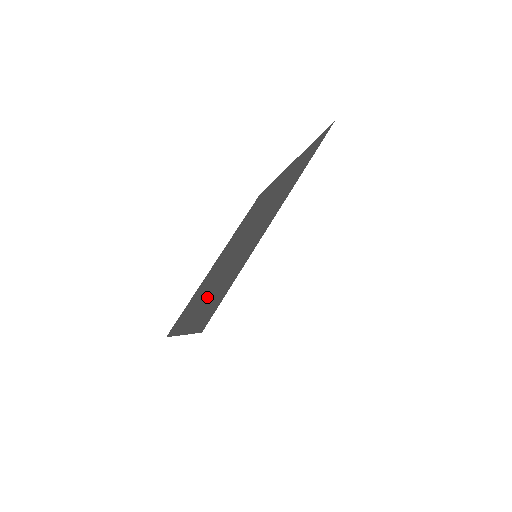
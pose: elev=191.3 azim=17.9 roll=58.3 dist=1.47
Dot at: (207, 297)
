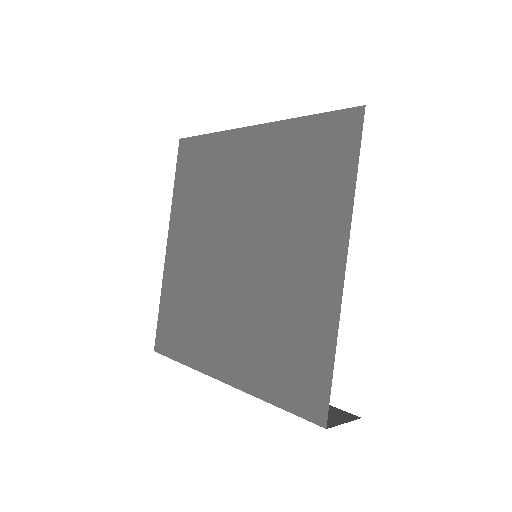
Dot at: (246, 340)
